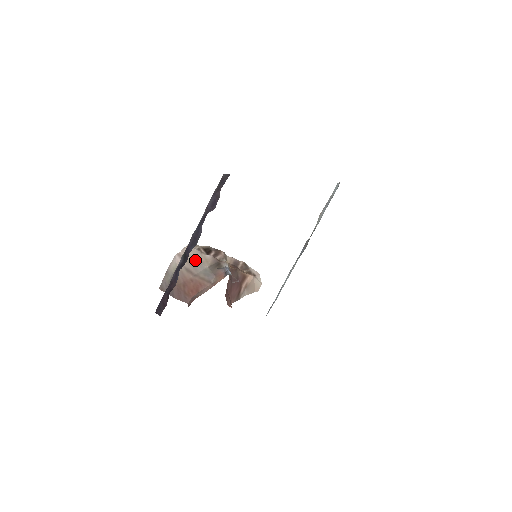
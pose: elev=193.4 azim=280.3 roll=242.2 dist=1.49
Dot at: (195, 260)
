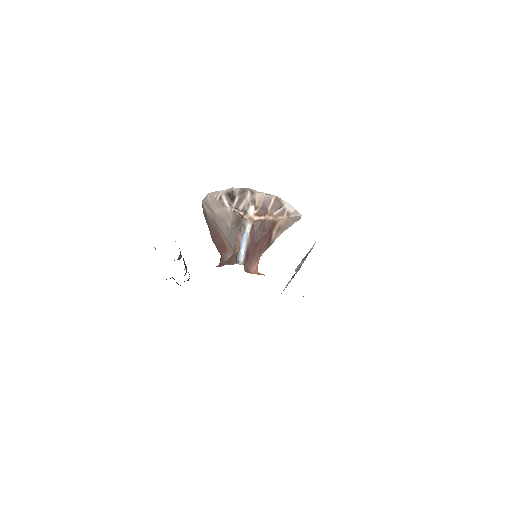
Dot at: (218, 213)
